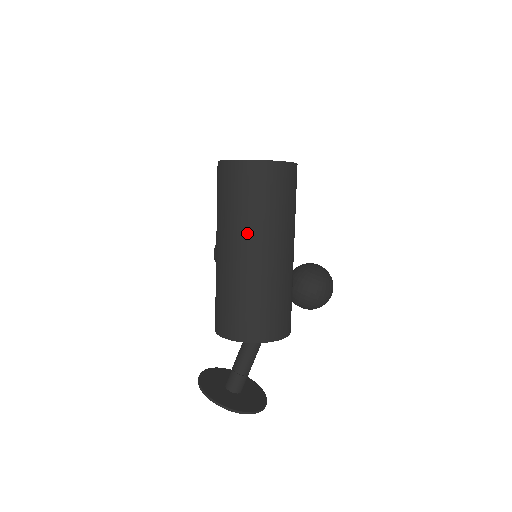
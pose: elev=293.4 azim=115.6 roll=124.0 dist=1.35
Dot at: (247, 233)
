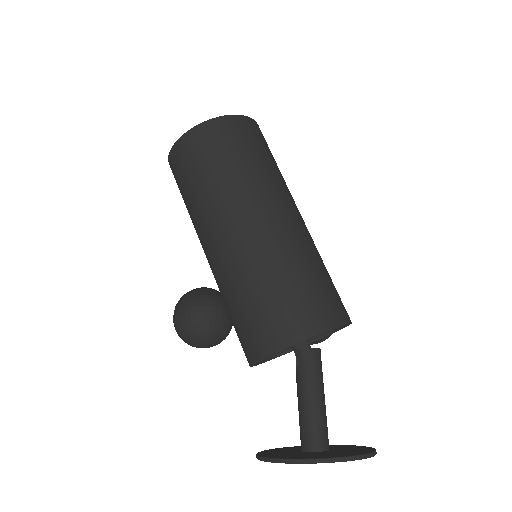
Dot at: (252, 194)
